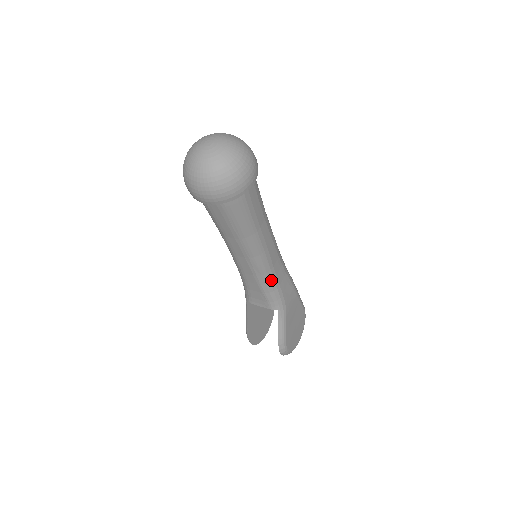
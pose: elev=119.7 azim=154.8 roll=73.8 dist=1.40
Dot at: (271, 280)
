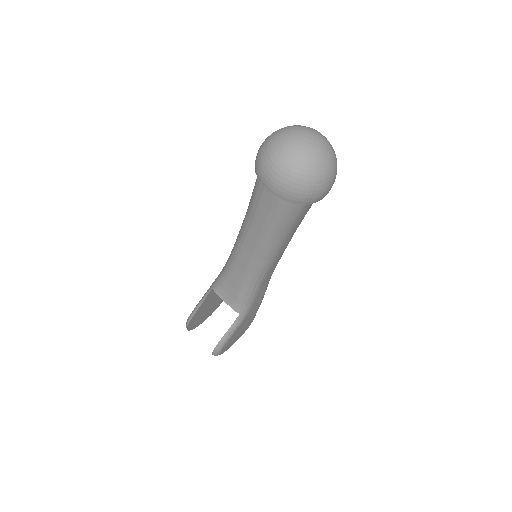
Dot at: (256, 285)
